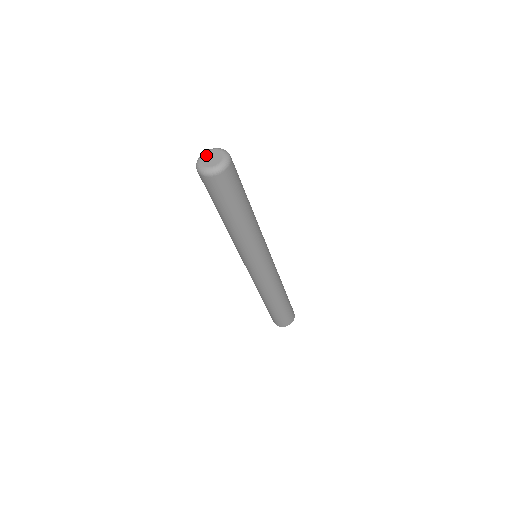
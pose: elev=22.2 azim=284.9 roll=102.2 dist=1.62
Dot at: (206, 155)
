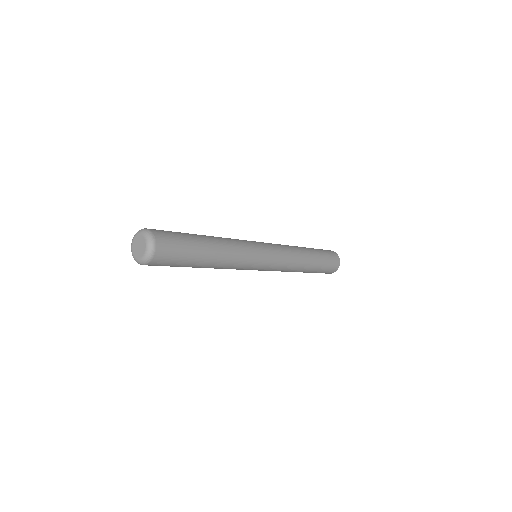
Dot at: (134, 244)
